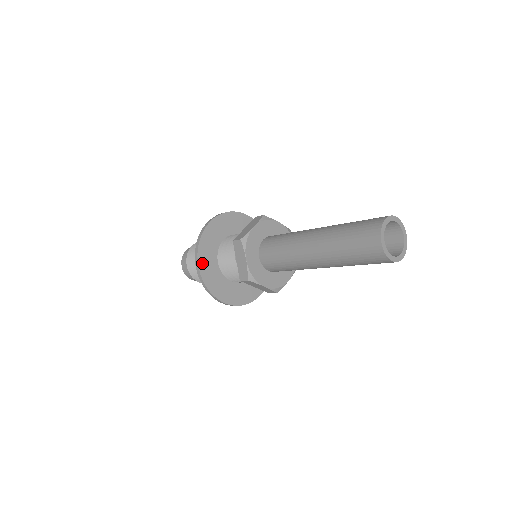
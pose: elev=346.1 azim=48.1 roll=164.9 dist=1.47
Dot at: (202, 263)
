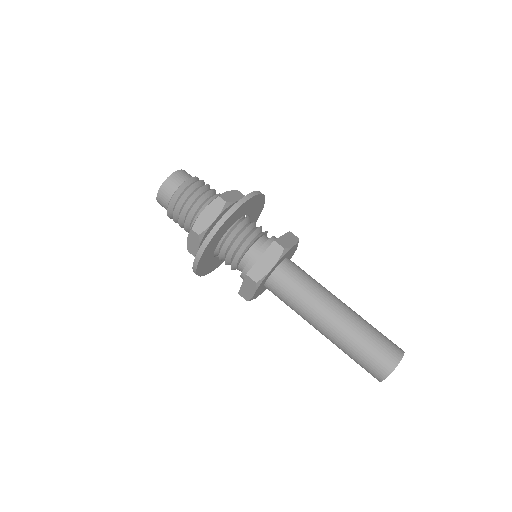
Dot at: (201, 263)
